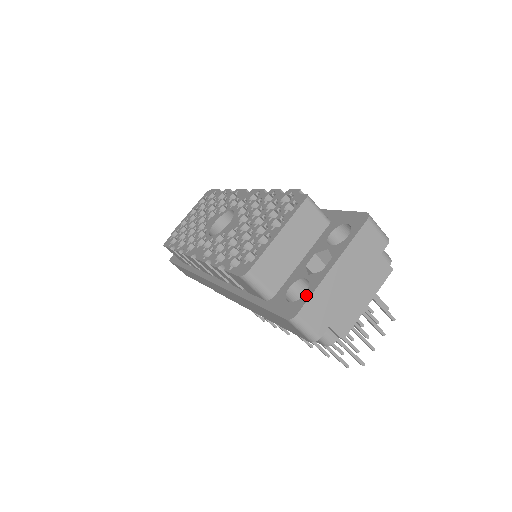
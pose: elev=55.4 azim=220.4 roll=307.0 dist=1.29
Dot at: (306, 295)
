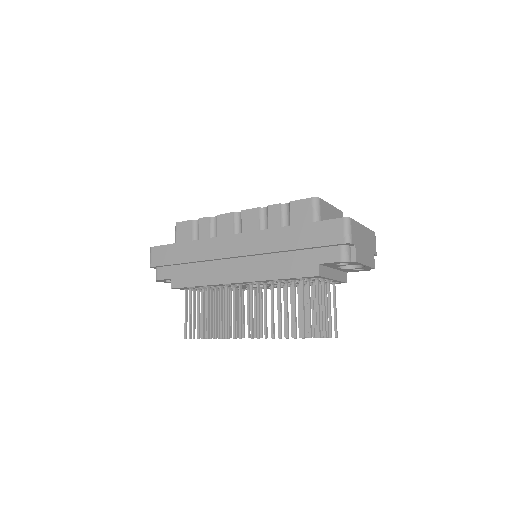
Dot at: occluded
